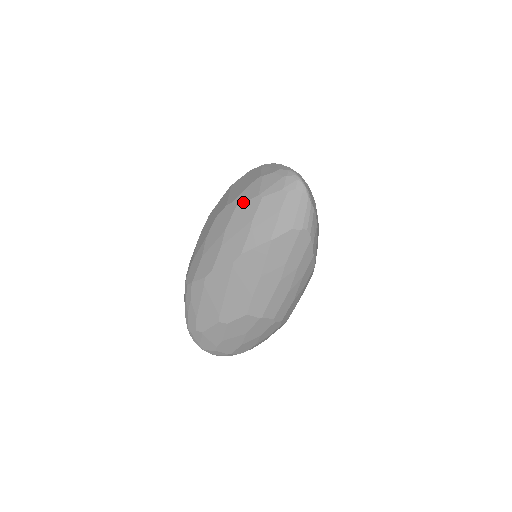
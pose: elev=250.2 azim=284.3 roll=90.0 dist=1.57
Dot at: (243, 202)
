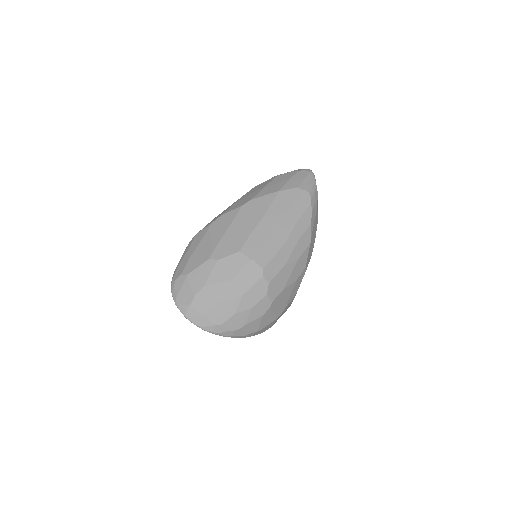
Dot at: (262, 183)
